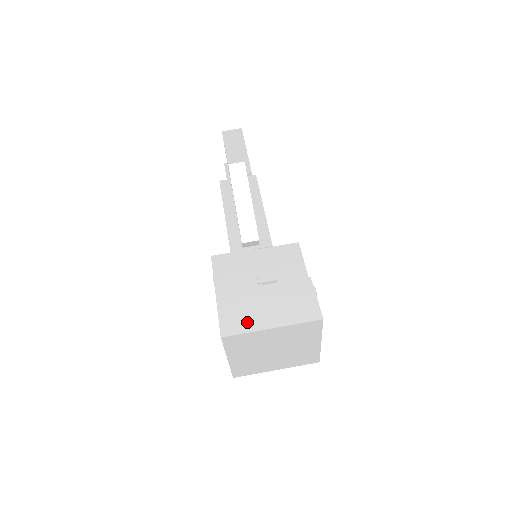
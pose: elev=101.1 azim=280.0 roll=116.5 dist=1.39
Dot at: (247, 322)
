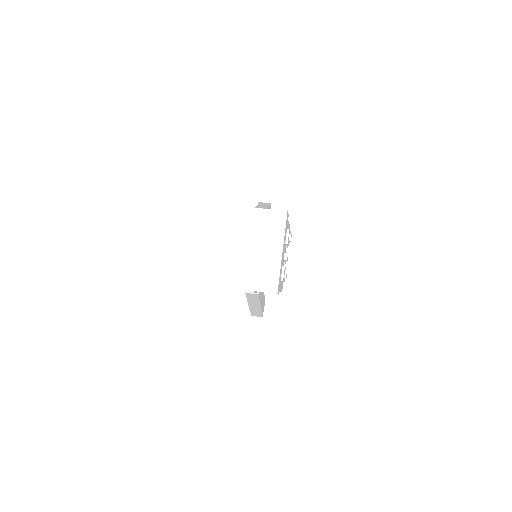
Dot at: occluded
